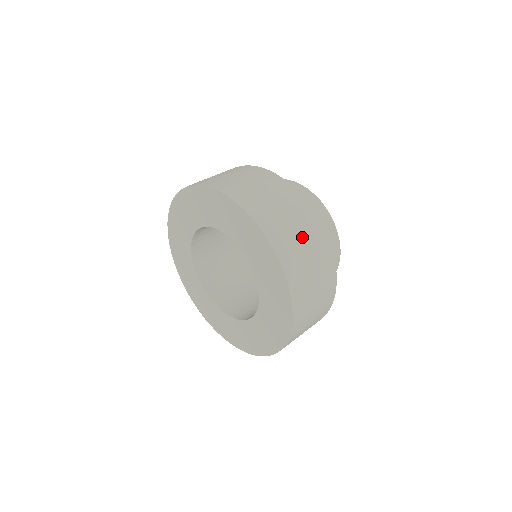
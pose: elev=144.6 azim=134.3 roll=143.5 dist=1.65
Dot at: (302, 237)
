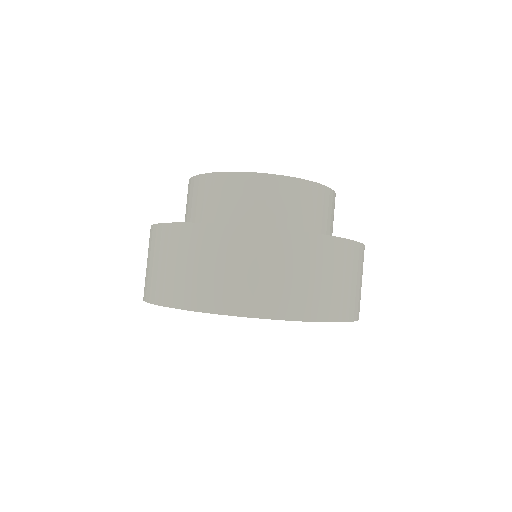
Dot at: (304, 272)
